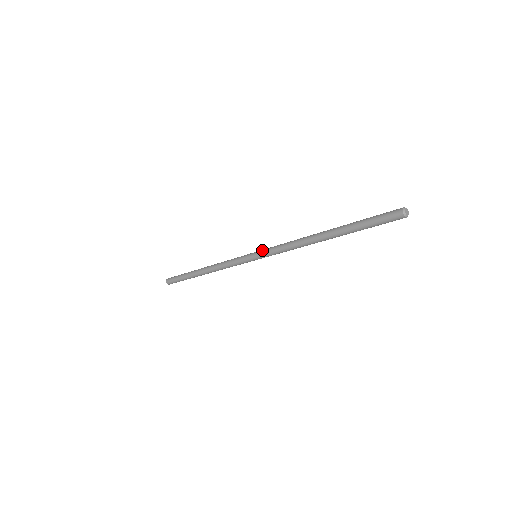
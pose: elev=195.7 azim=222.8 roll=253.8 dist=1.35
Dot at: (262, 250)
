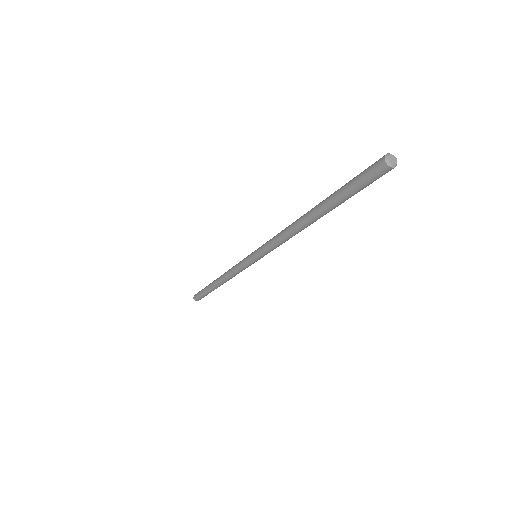
Dot at: (259, 247)
